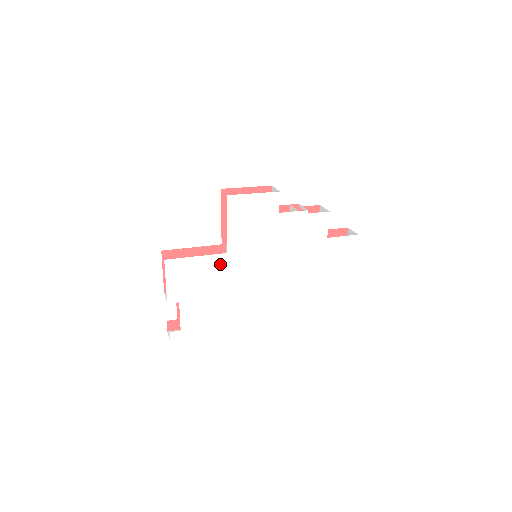
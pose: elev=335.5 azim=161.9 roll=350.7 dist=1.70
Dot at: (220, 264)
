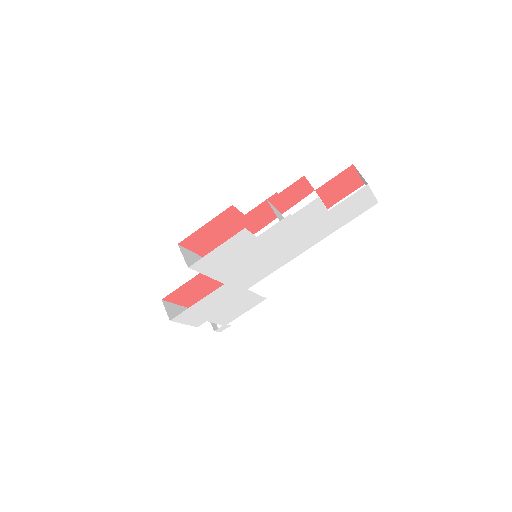
Dot at: (224, 291)
